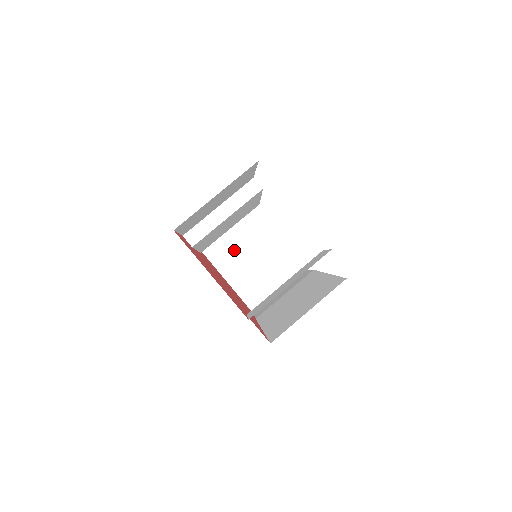
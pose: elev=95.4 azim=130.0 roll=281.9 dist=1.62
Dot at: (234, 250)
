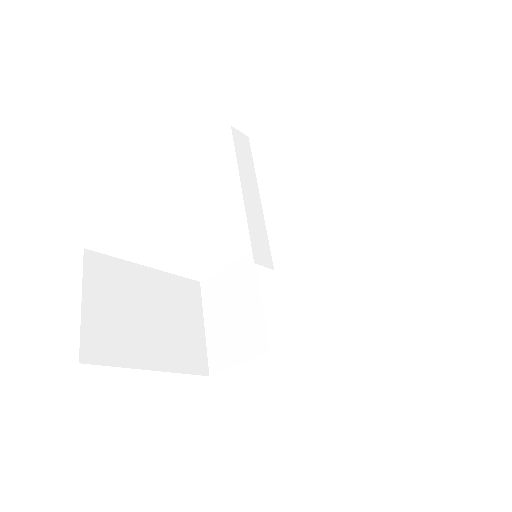
Dot at: (126, 323)
